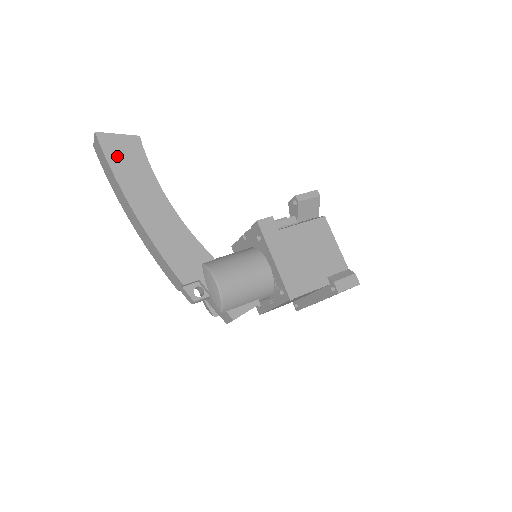
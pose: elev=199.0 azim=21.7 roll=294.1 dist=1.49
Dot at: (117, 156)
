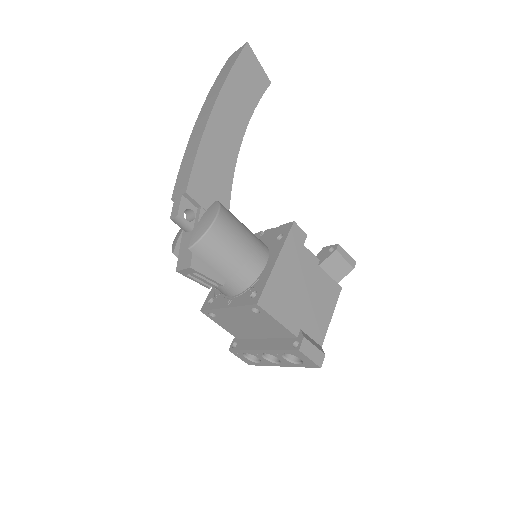
Dot at: (244, 70)
